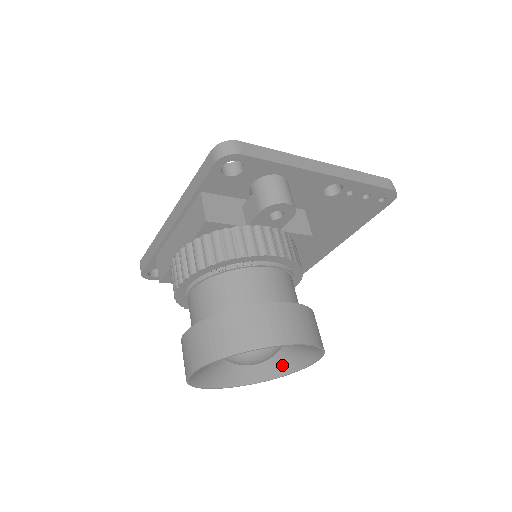
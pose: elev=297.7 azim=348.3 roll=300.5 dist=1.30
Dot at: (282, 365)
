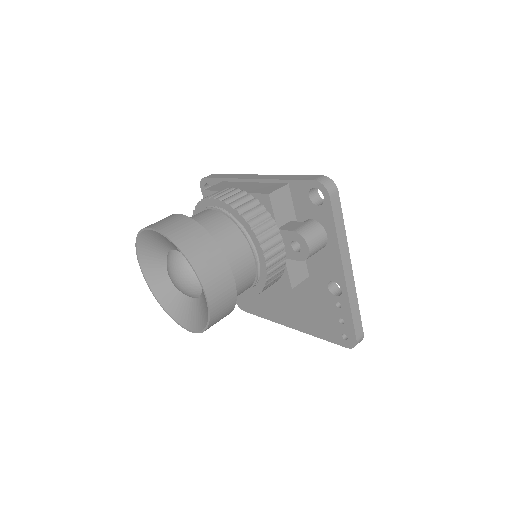
Dot at: (179, 309)
